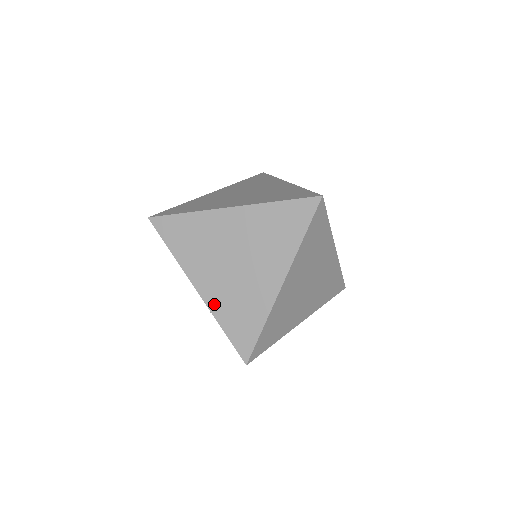
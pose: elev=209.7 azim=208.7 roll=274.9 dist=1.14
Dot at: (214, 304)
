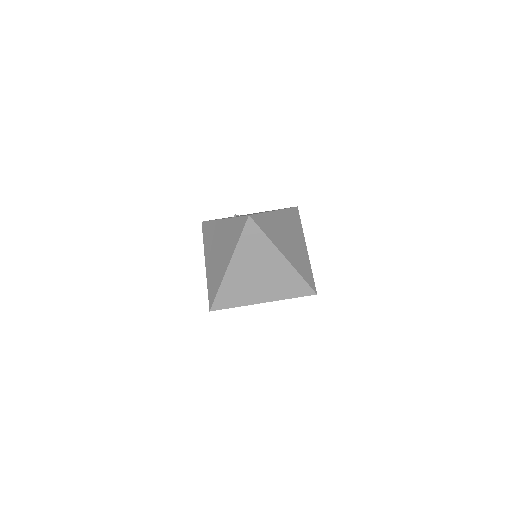
Dot at: (276, 297)
